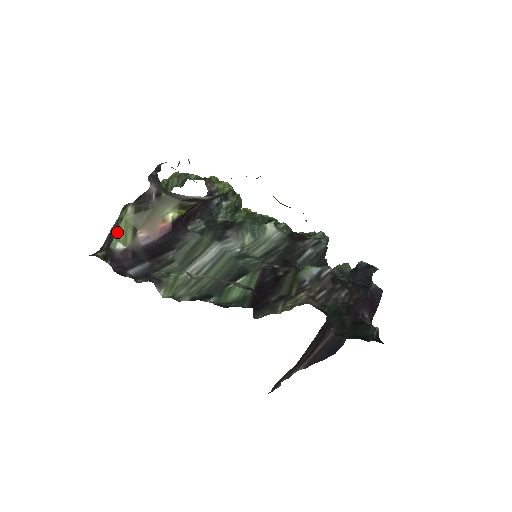
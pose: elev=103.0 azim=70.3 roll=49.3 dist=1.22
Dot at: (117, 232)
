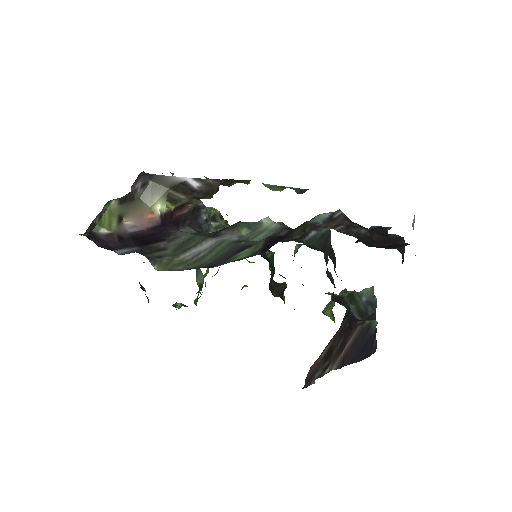
Dot at: (100, 220)
